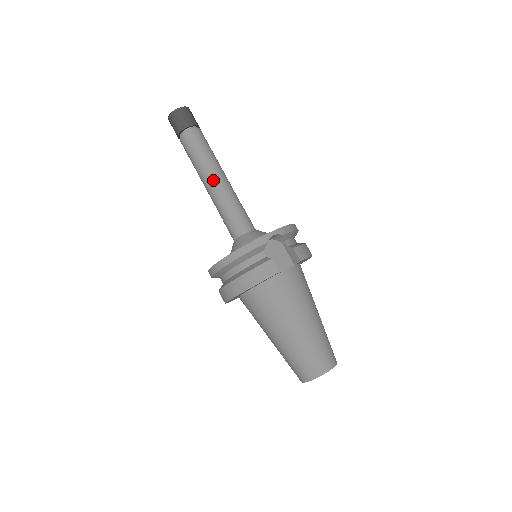
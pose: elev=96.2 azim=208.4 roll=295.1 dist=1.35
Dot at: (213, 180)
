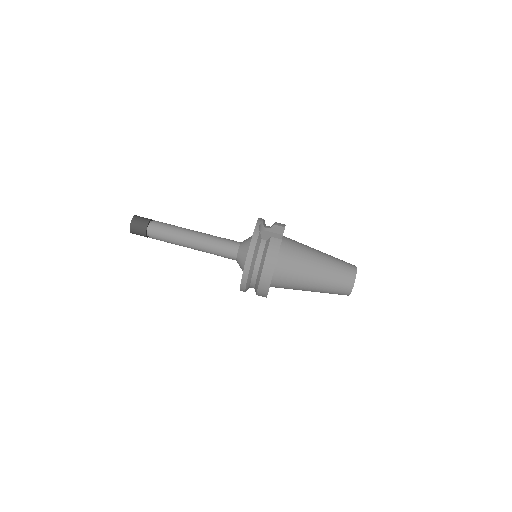
Dot at: (192, 237)
